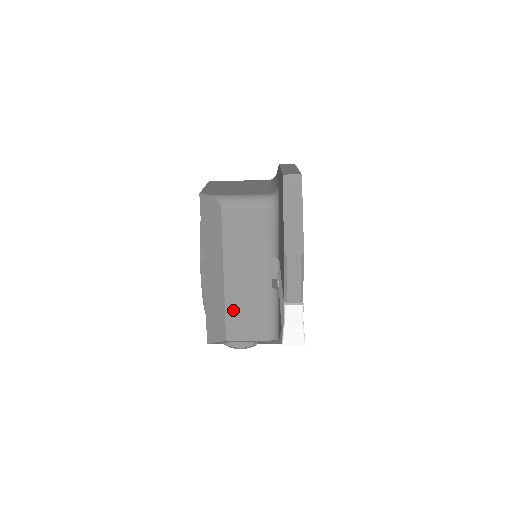
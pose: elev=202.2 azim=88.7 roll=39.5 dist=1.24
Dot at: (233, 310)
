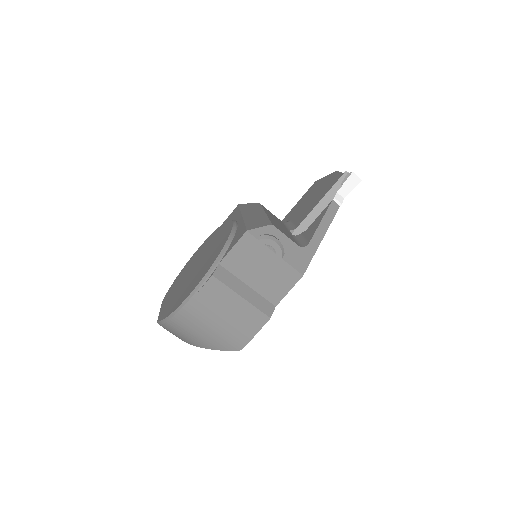
Dot at: (273, 222)
